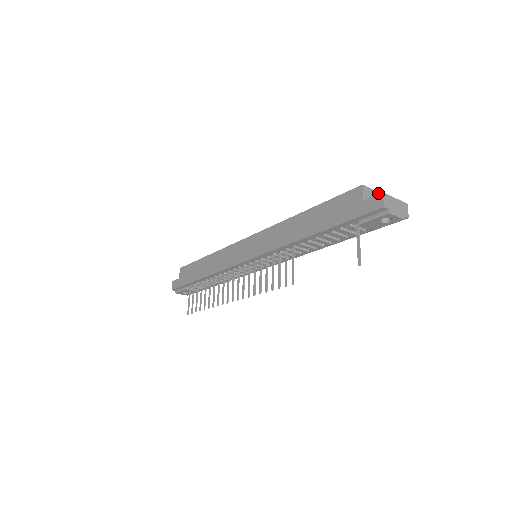
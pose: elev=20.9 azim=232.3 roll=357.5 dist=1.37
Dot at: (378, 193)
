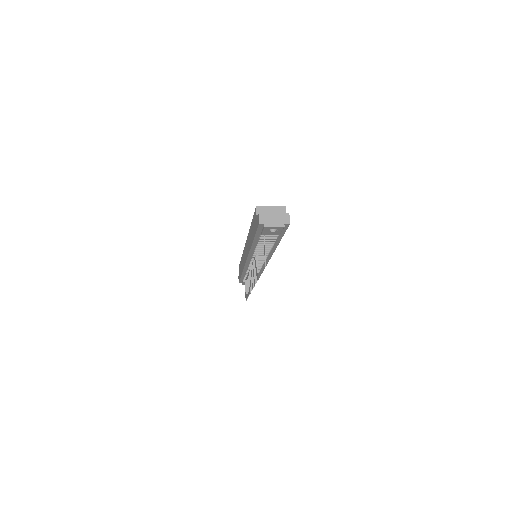
Dot at: (275, 207)
